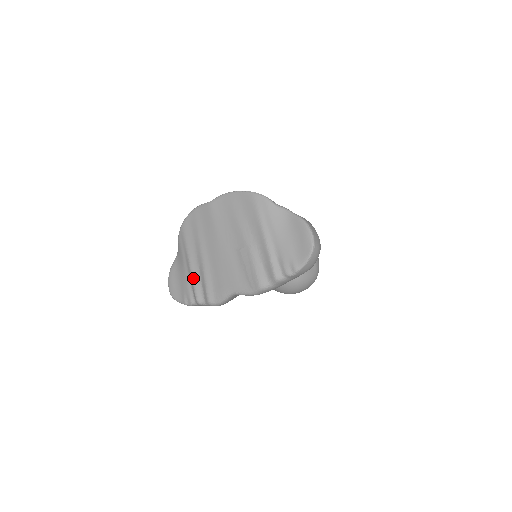
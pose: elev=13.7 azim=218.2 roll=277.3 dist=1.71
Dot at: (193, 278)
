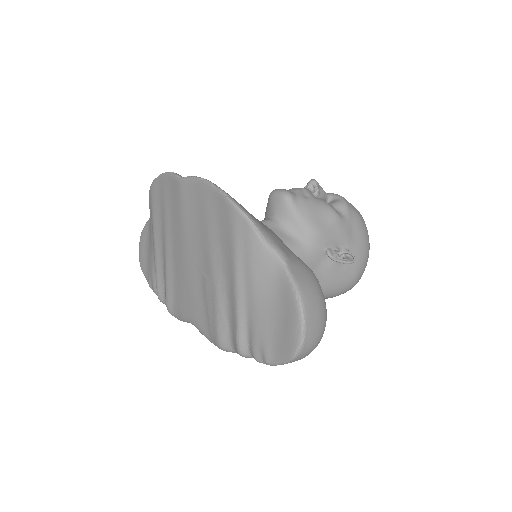
Dot at: (156, 267)
